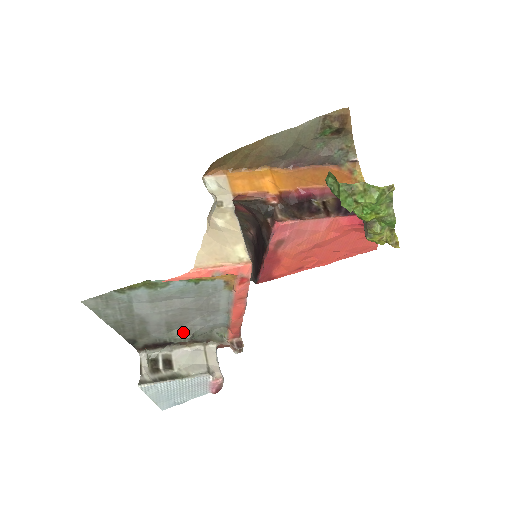
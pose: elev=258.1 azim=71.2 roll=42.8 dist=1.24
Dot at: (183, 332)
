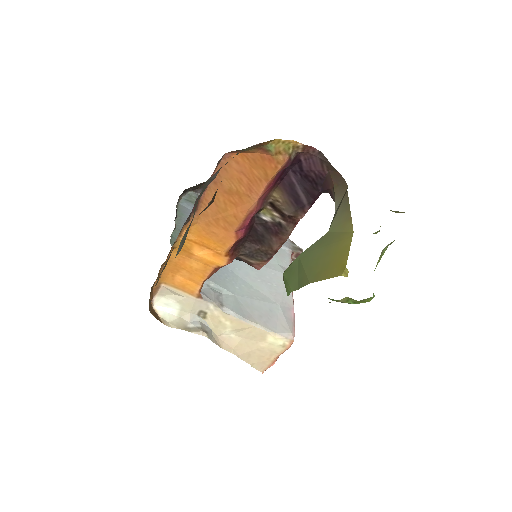
Dot at: occluded
